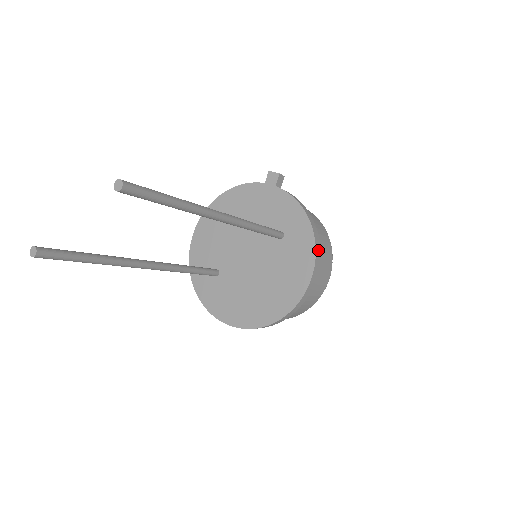
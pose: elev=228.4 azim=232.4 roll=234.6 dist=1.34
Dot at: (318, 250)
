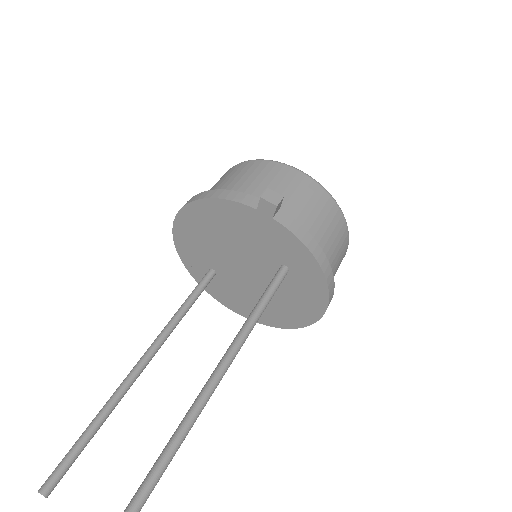
Dot at: (332, 289)
